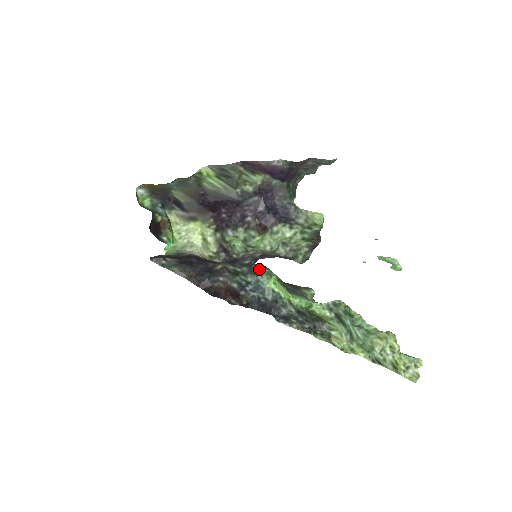
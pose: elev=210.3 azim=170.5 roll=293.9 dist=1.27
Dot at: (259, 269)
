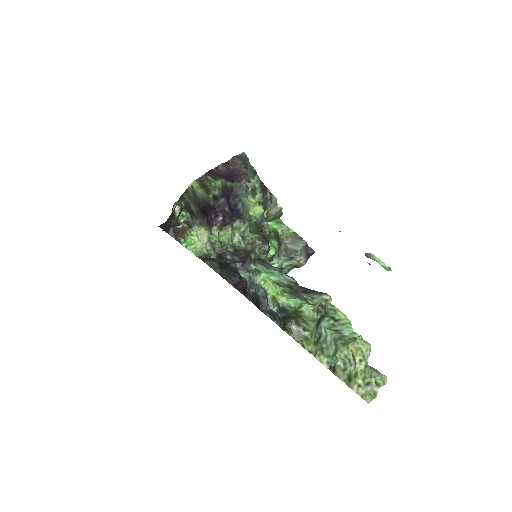
Dot at: (262, 269)
